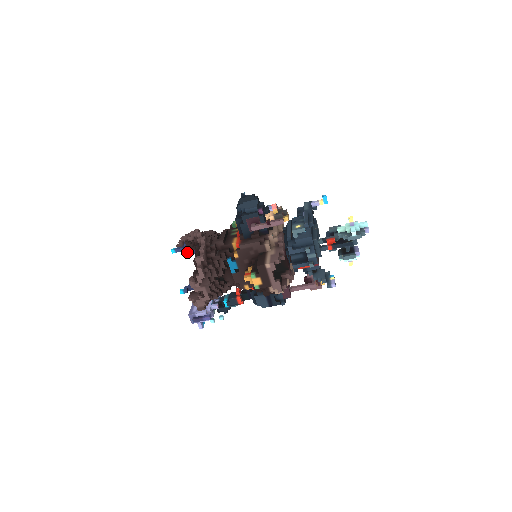
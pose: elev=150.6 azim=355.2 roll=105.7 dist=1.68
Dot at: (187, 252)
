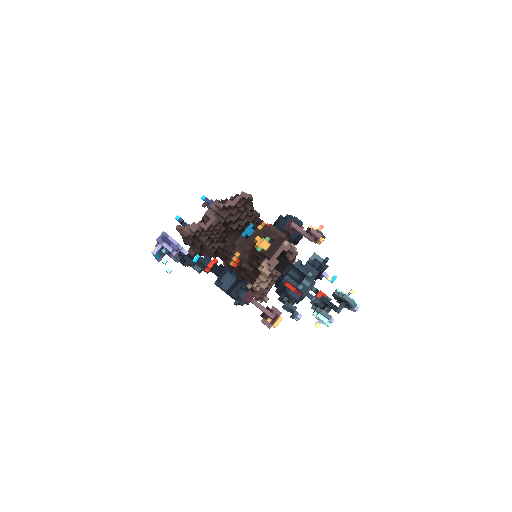
Dot at: occluded
